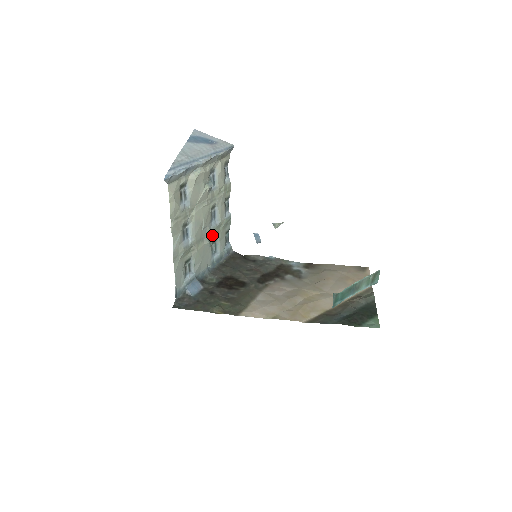
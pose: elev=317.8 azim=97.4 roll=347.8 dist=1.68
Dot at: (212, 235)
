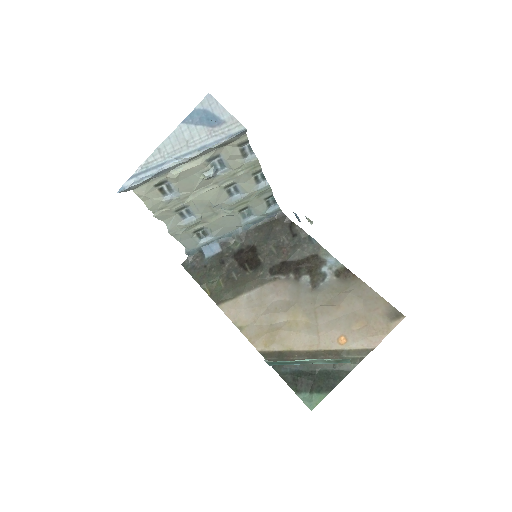
Dot at: (236, 206)
